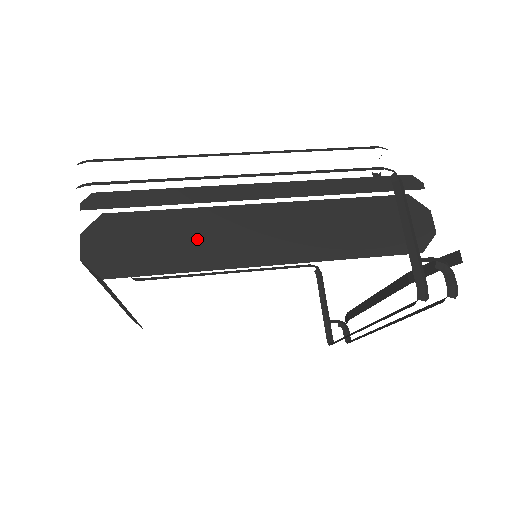
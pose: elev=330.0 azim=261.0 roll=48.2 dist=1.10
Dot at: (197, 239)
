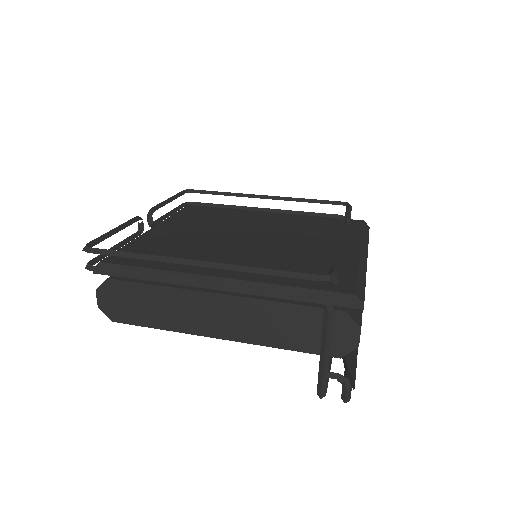
Dot at: (170, 310)
